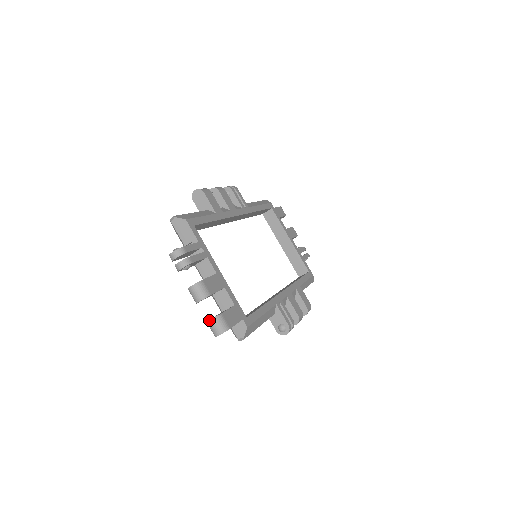
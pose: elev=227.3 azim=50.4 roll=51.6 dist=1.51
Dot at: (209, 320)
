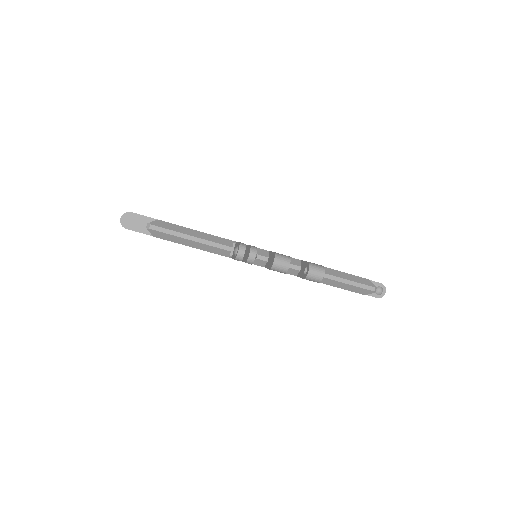
Dot at: occluded
